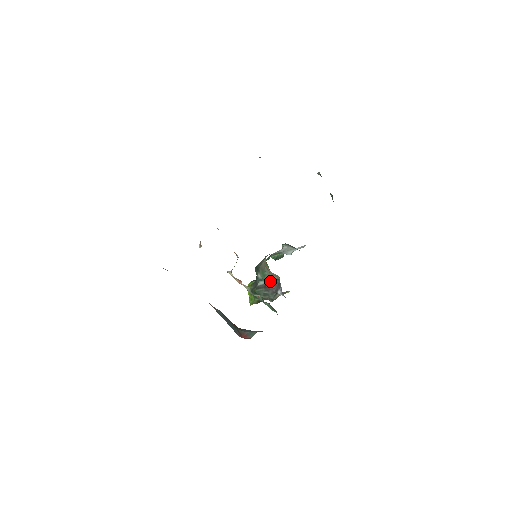
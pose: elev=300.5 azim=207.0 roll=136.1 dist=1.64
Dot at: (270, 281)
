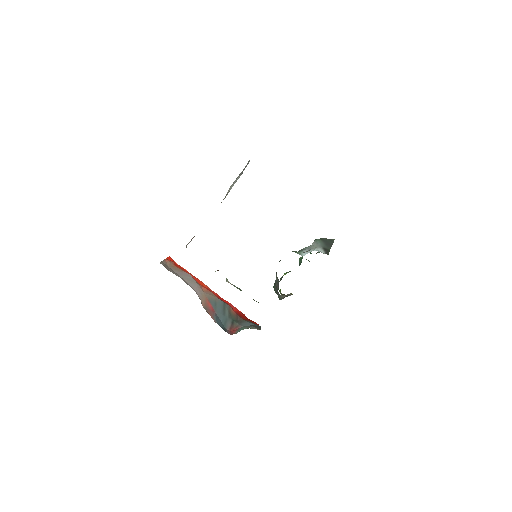
Dot at: (276, 280)
